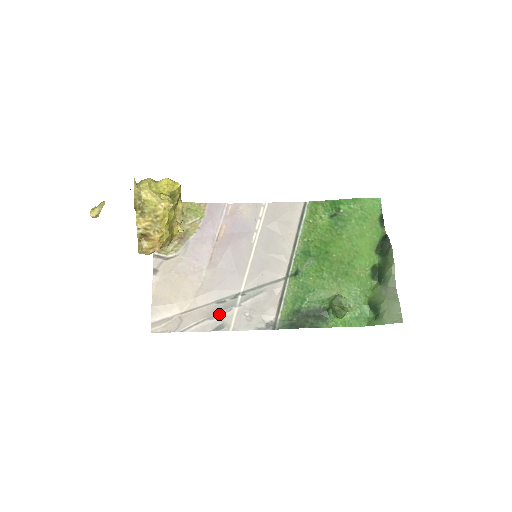
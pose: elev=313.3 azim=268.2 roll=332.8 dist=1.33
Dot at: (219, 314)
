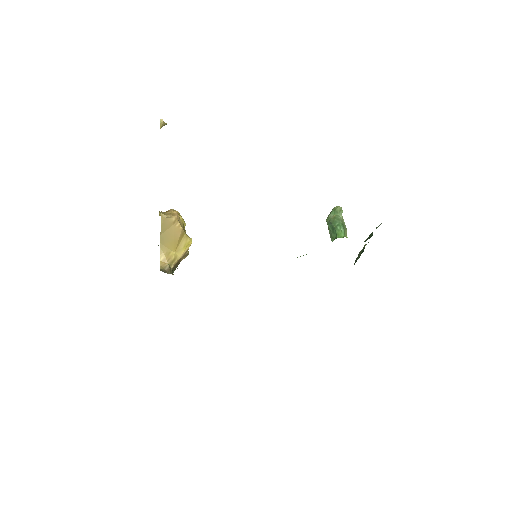
Dot at: occluded
